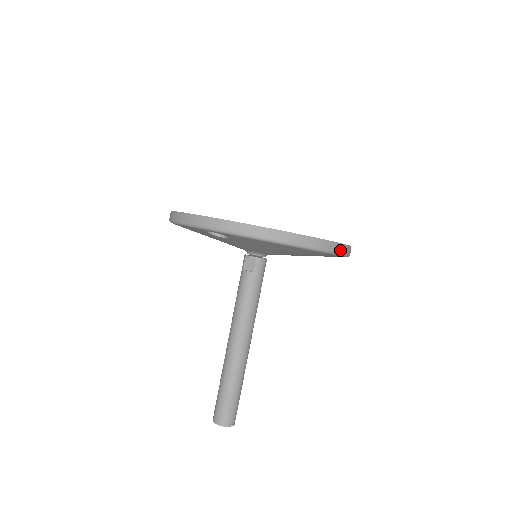
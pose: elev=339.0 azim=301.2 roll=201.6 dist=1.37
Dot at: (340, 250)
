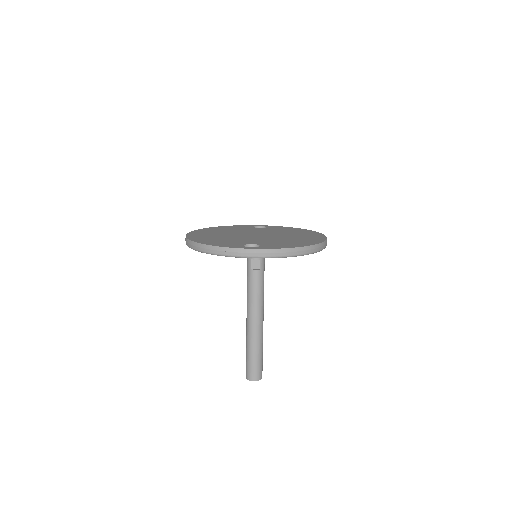
Dot at: (326, 244)
